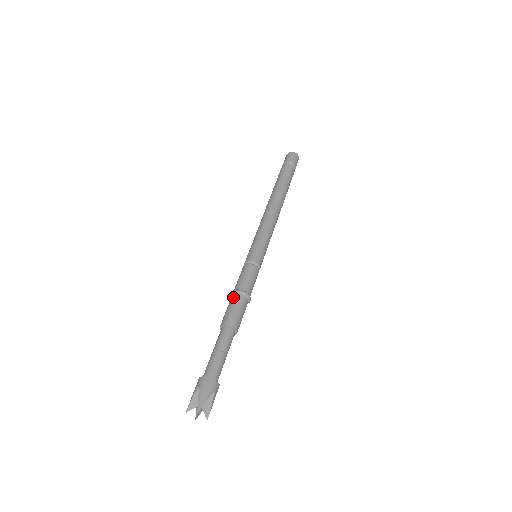
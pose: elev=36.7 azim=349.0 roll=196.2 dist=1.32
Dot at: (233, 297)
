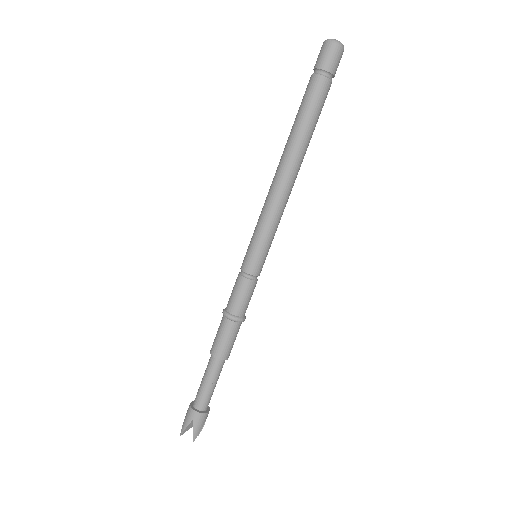
Dot at: (228, 324)
